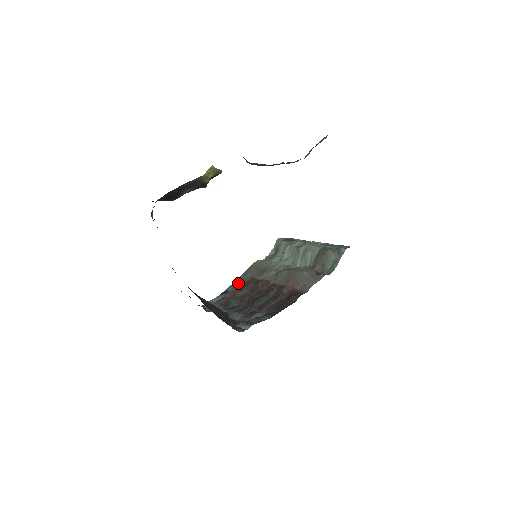
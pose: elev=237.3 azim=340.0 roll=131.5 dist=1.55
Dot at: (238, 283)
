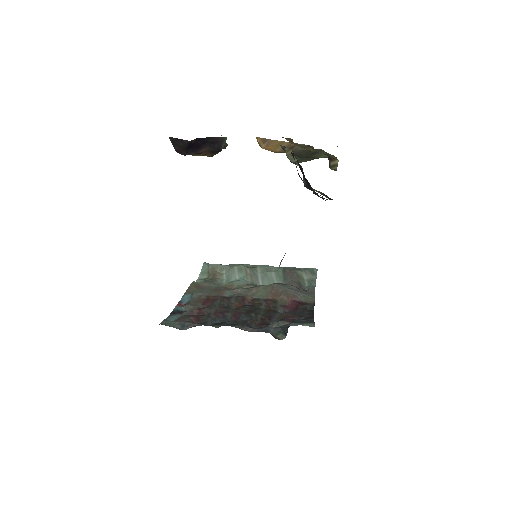
Dot at: (190, 302)
